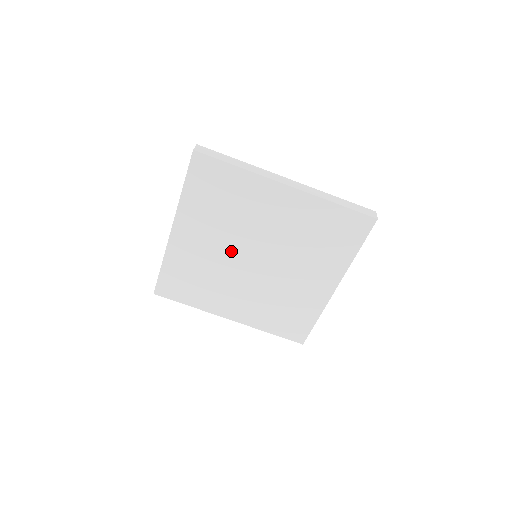
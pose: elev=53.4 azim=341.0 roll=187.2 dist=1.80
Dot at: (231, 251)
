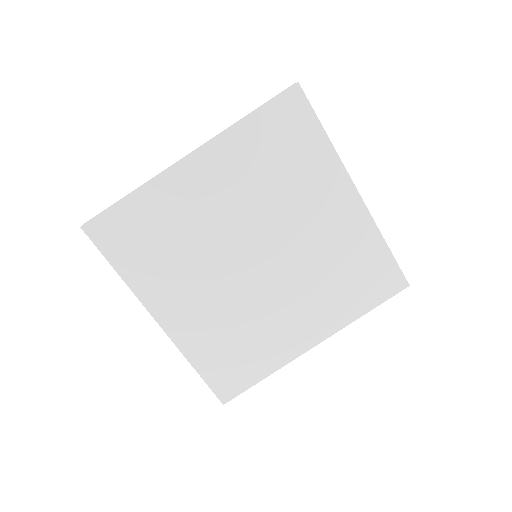
Dot at: (228, 277)
